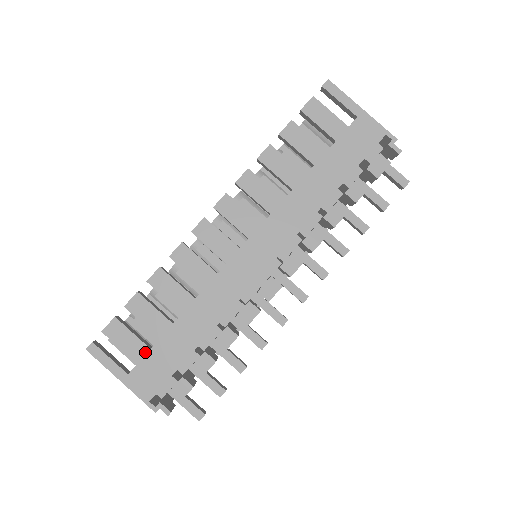
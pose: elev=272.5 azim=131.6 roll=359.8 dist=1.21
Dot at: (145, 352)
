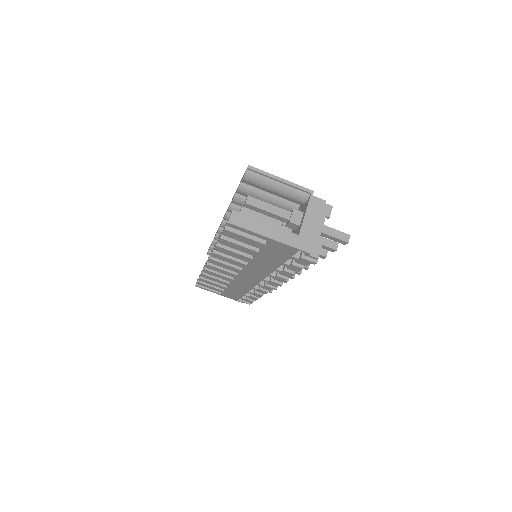
Dot at: (222, 291)
